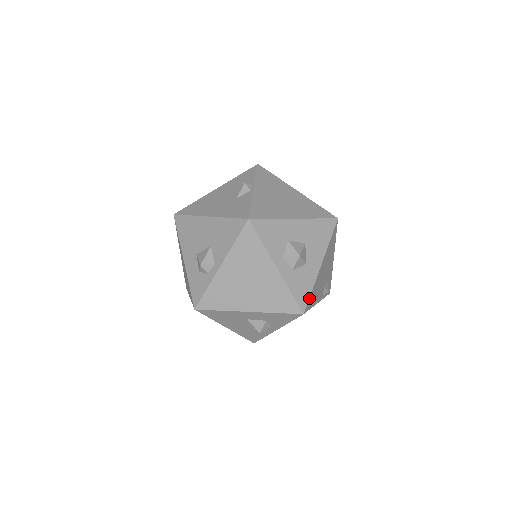
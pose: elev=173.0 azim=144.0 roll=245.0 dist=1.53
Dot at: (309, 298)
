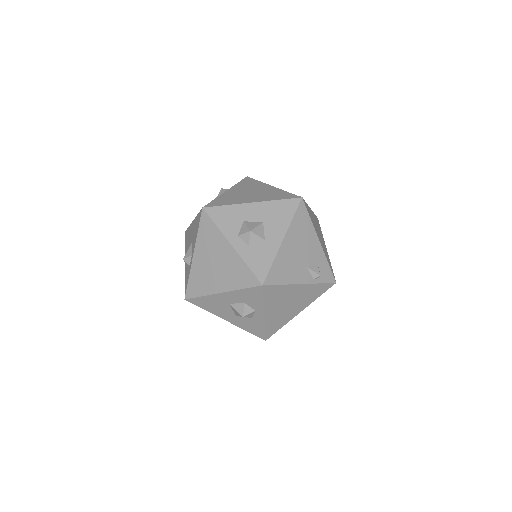
Dot at: (269, 271)
